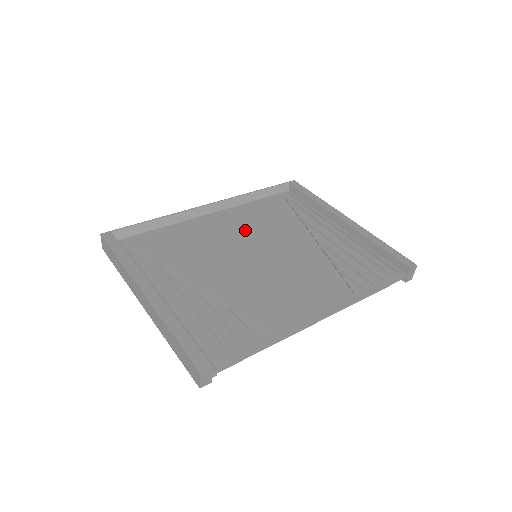
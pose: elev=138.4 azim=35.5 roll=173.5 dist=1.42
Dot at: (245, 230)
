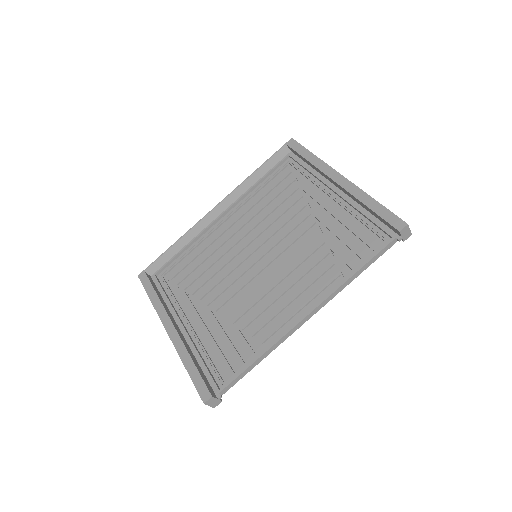
Dot at: (249, 224)
